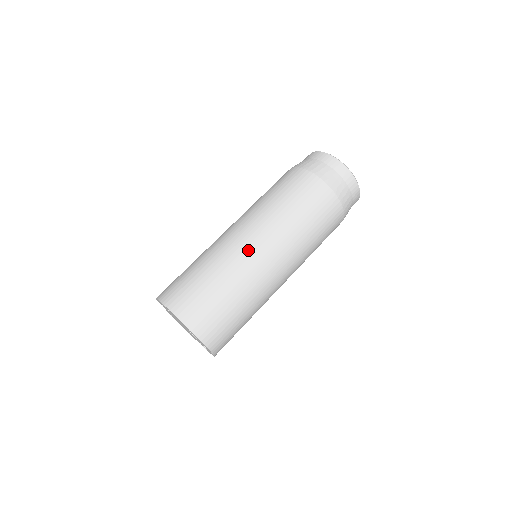
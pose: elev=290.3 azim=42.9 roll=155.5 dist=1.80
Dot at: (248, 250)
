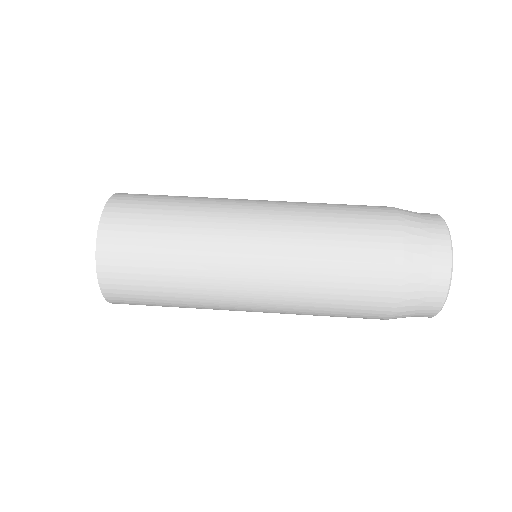
Dot at: (239, 217)
